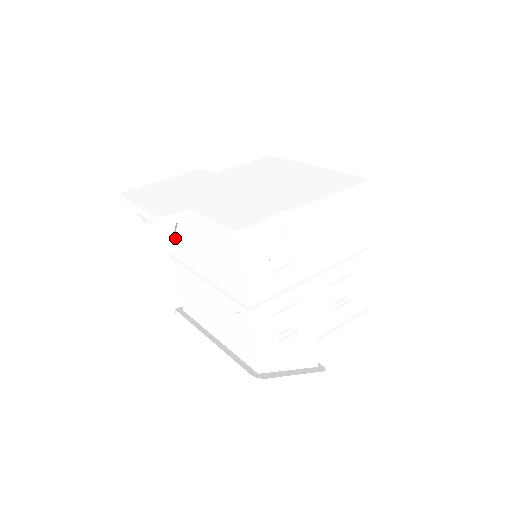
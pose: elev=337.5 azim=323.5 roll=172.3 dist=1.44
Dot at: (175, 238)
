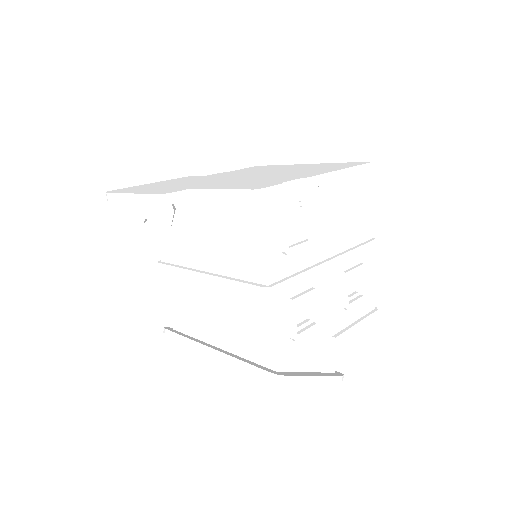
Dot at: (168, 237)
